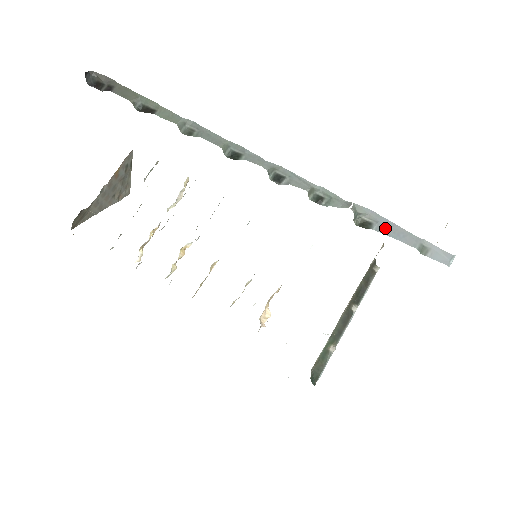
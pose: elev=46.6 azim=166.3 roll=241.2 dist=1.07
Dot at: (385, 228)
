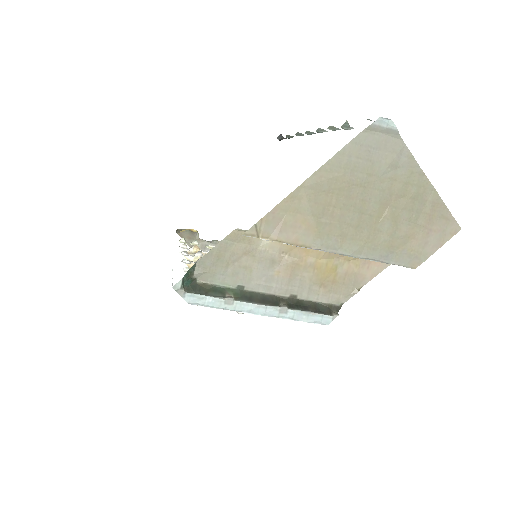
Dot at: occluded
